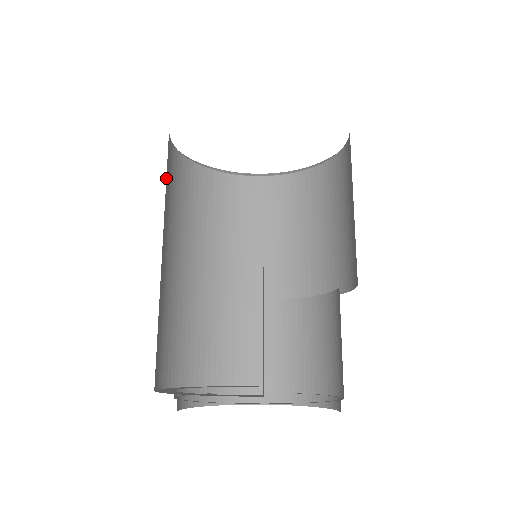
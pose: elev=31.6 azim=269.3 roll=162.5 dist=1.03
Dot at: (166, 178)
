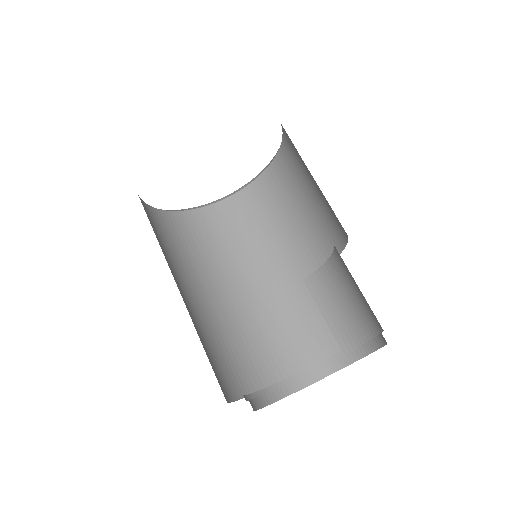
Dot at: (168, 242)
